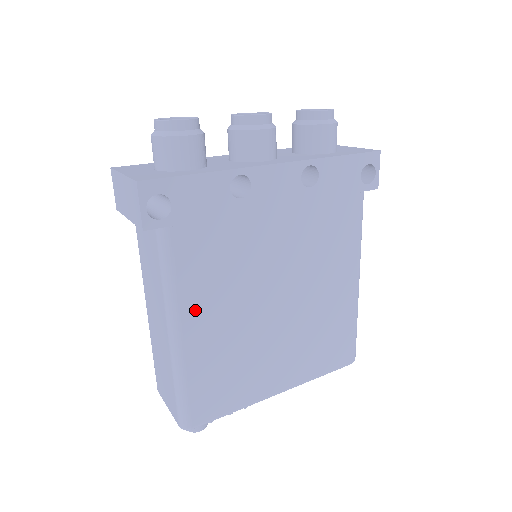
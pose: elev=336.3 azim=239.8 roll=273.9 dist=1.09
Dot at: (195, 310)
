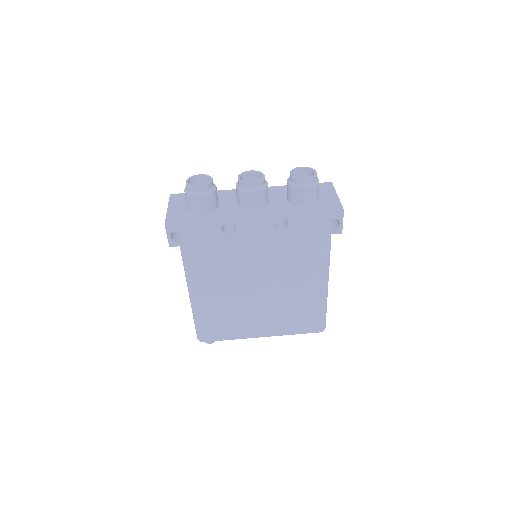
Dot at: (202, 287)
